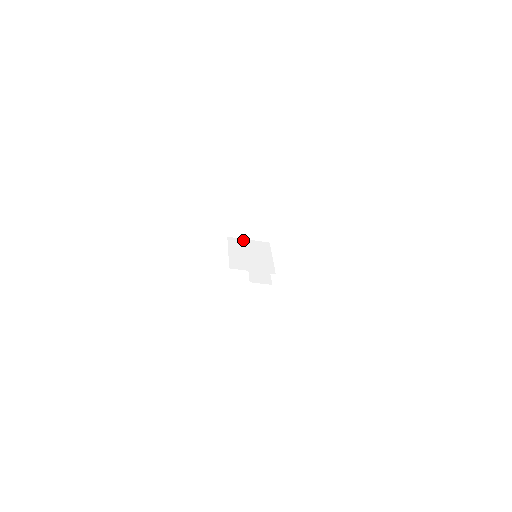
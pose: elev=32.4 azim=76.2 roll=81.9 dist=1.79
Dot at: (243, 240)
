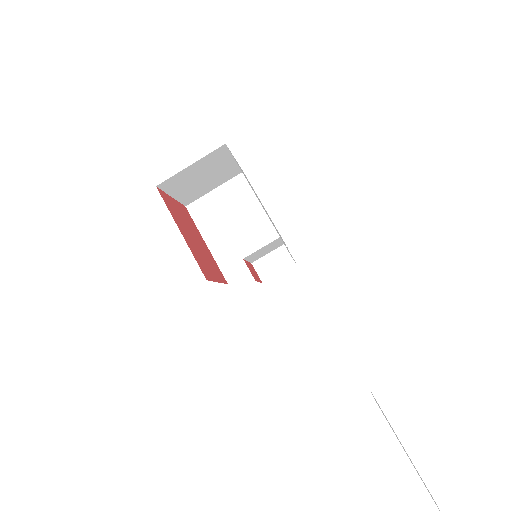
Dot at: (249, 271)
